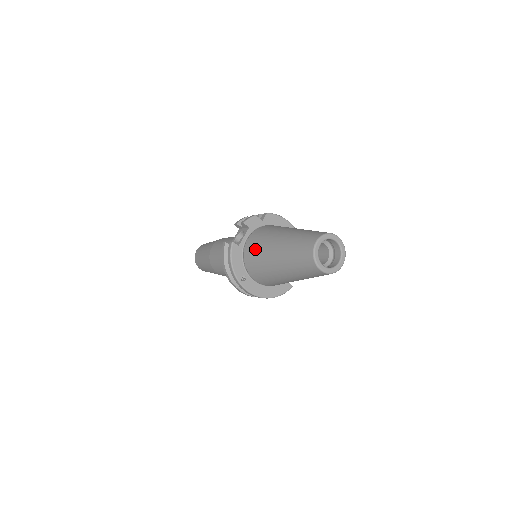
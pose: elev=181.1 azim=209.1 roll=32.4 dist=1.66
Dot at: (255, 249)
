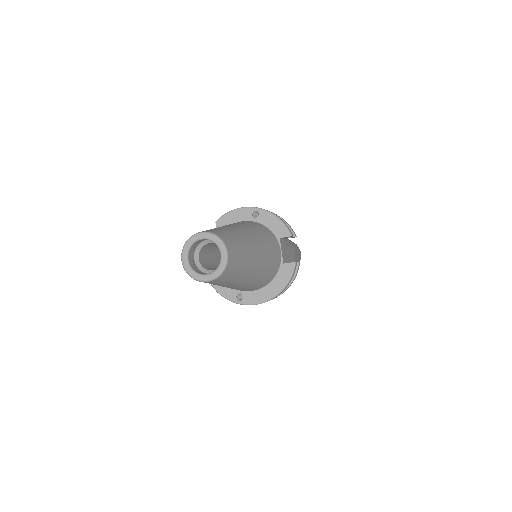
Dot at: occluded
